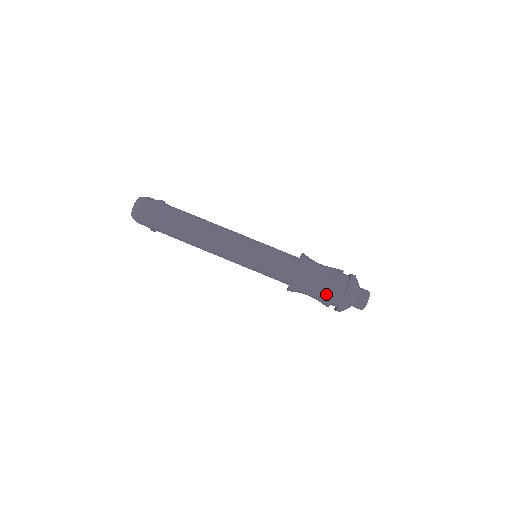
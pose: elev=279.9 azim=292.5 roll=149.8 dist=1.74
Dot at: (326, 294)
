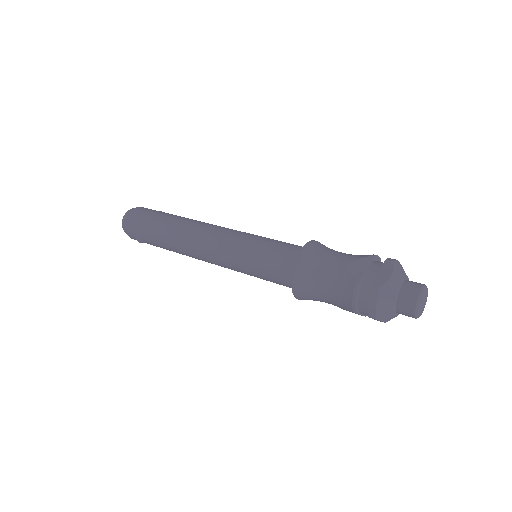
Dot at: (352, 268)
